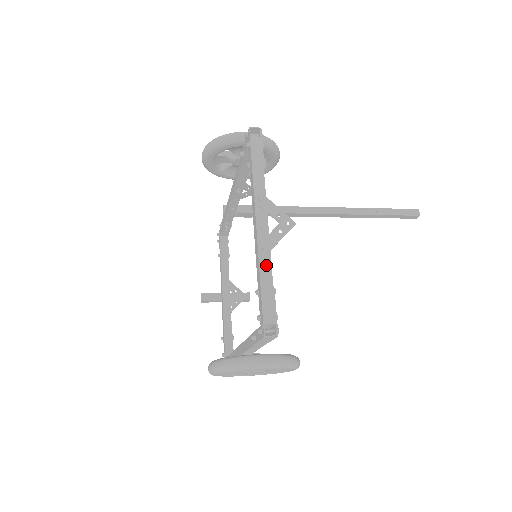
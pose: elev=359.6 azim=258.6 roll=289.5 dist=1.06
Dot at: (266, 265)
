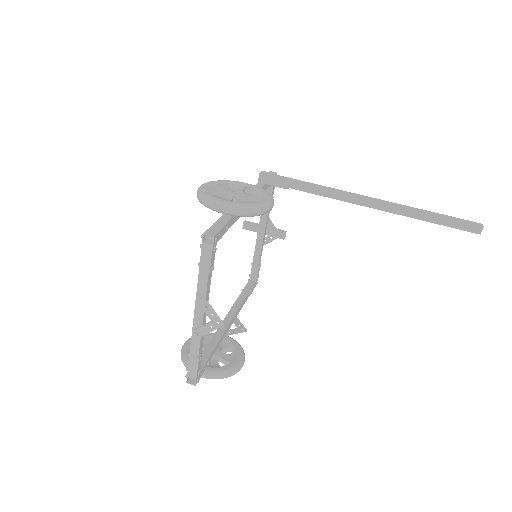
Dot at: (196, 344)
